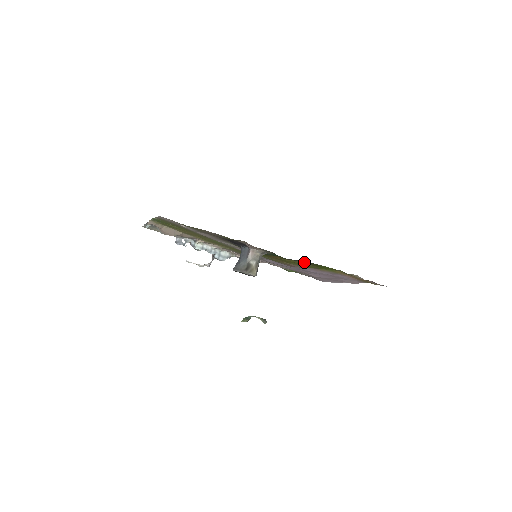
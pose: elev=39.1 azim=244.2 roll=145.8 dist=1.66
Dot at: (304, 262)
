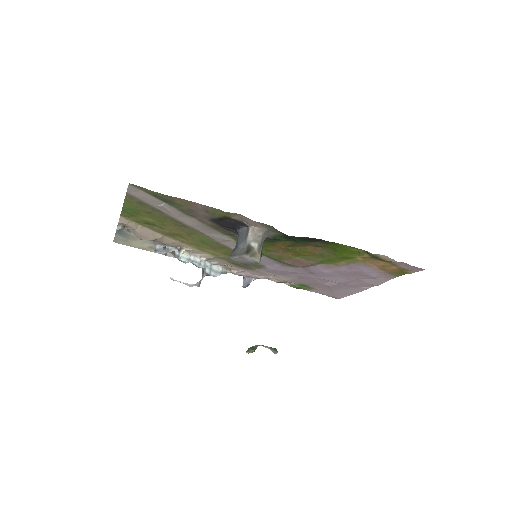
Dot at: (318, 243)
